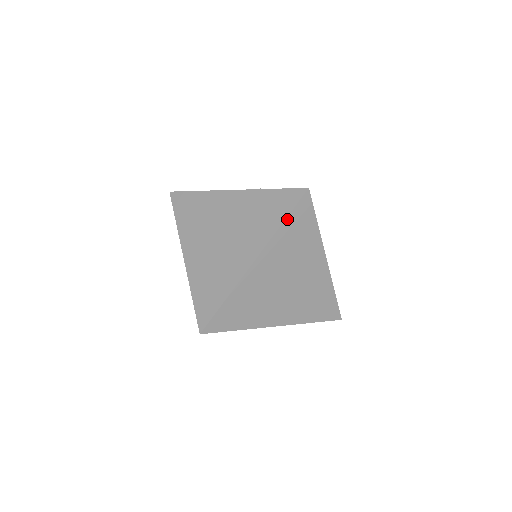
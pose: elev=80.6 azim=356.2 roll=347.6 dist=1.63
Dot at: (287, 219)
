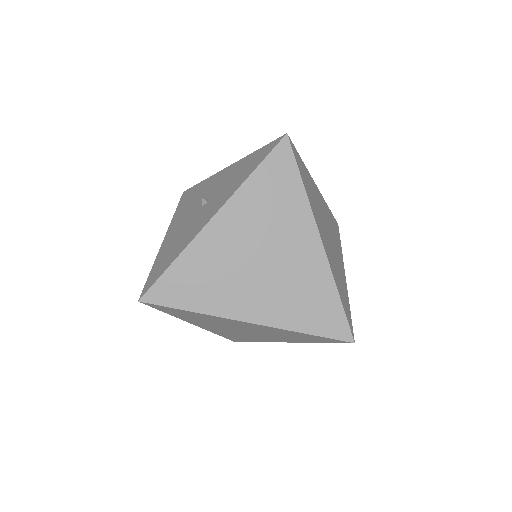
Dot at: (301, 177)
